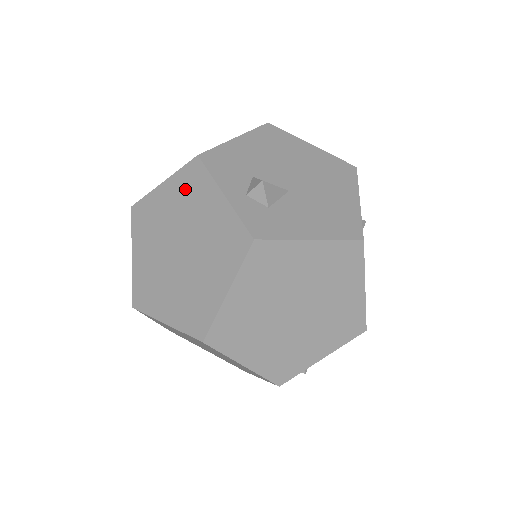
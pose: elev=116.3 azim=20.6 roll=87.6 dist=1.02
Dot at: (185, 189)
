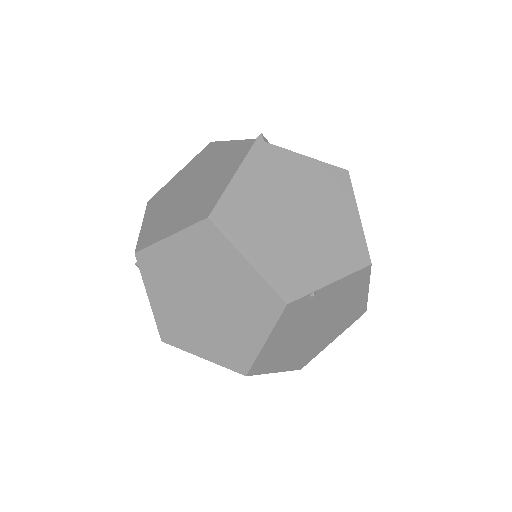
Dot at: (199, 160)
